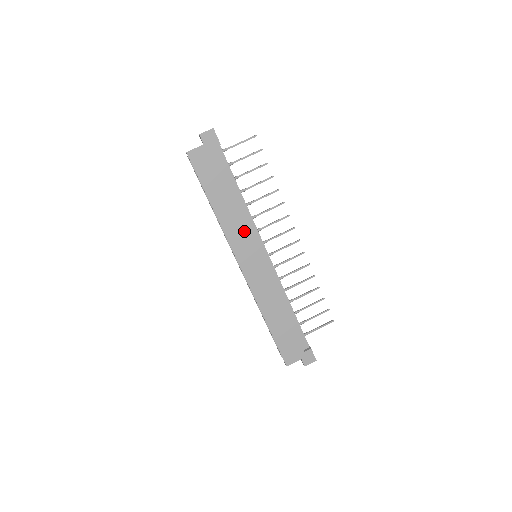
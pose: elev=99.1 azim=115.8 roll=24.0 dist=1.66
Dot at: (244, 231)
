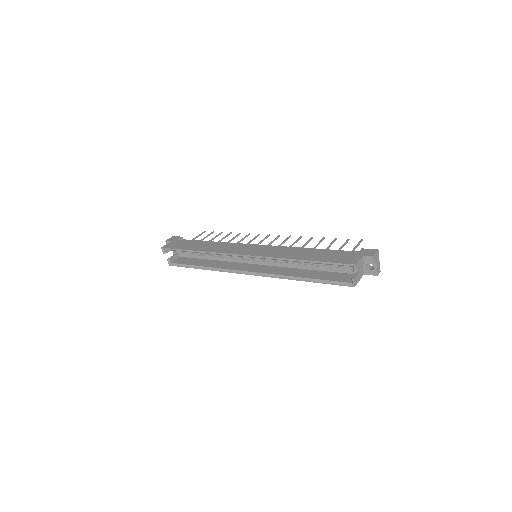
Dot at: (230, 246)
